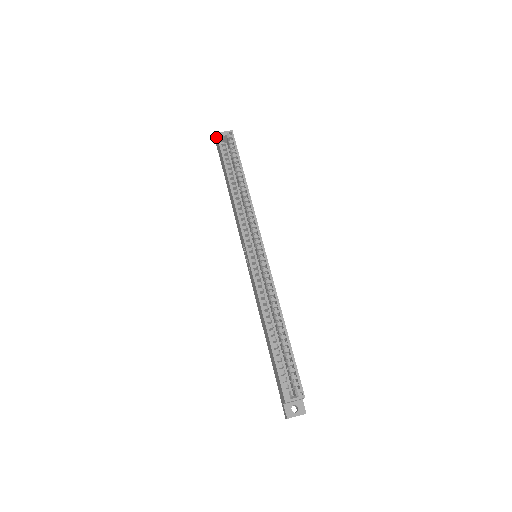
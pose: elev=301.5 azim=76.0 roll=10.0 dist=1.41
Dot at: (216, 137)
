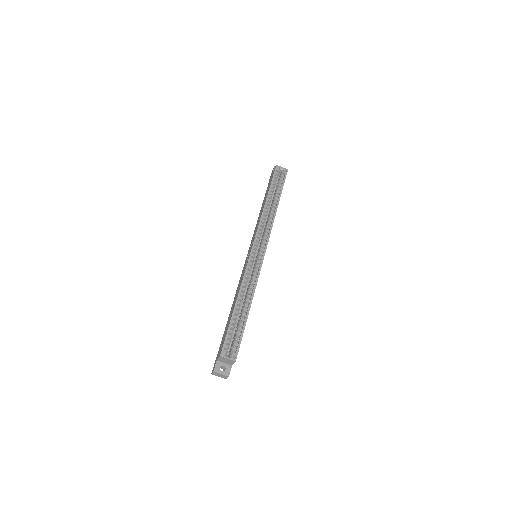
Dot at: occluded
